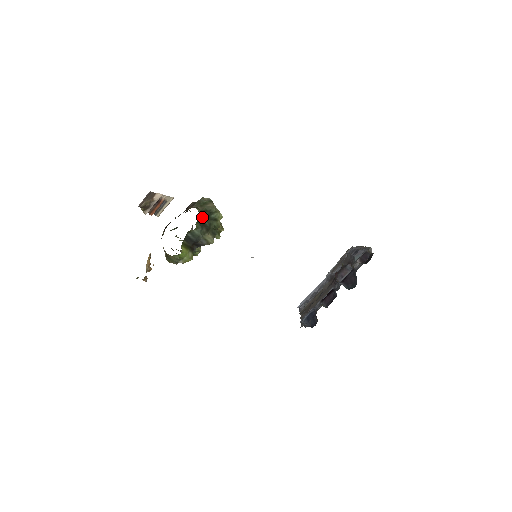
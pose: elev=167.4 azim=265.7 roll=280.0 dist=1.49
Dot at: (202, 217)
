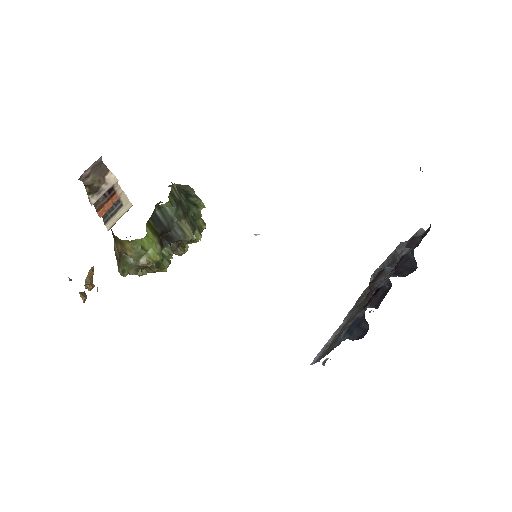
Dot at: (178, 191)
